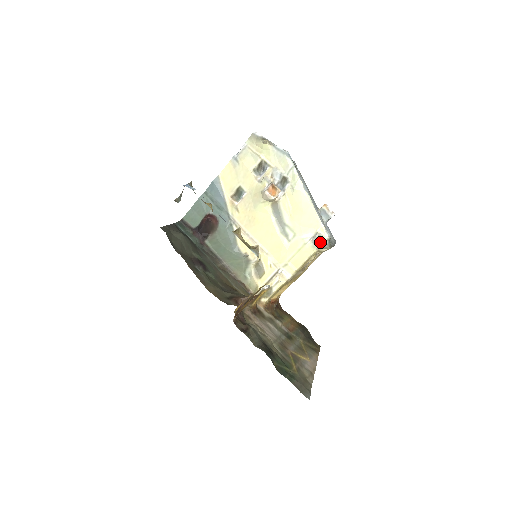
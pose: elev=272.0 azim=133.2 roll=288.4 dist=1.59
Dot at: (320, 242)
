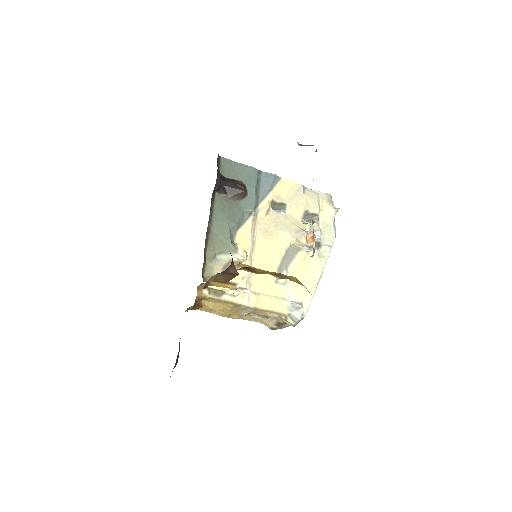
Dot at: (300, 312)
